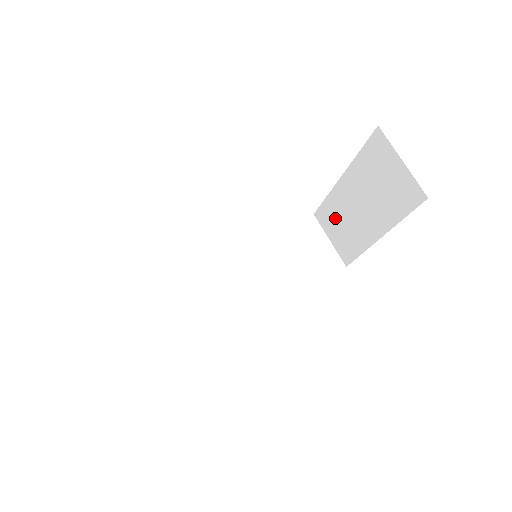
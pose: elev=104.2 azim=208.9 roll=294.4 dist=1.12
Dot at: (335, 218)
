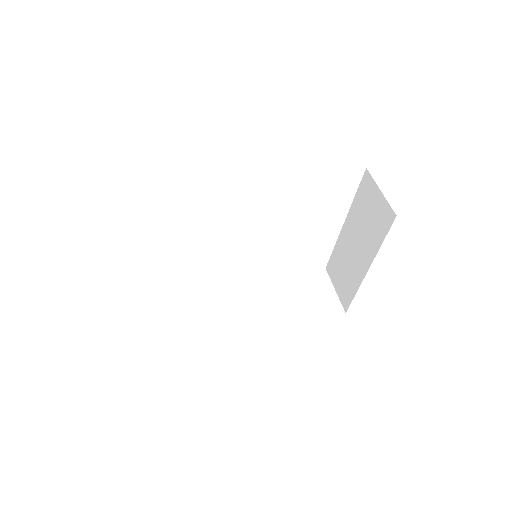
Dot at: (339, 265)
